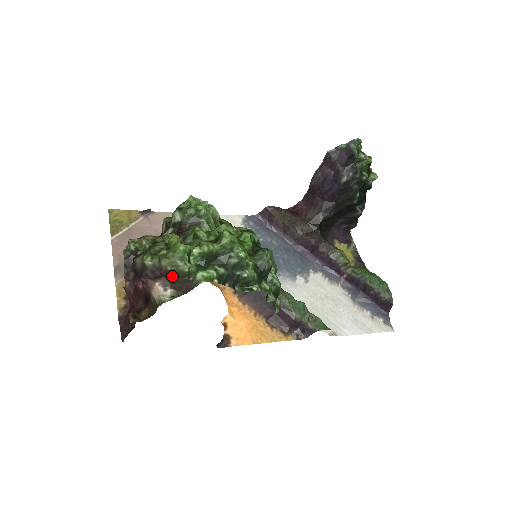
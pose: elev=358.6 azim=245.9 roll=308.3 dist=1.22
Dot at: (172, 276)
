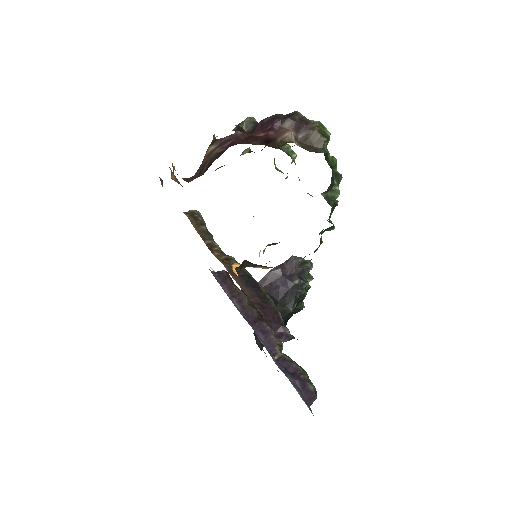
Dot at: (316, 130)
